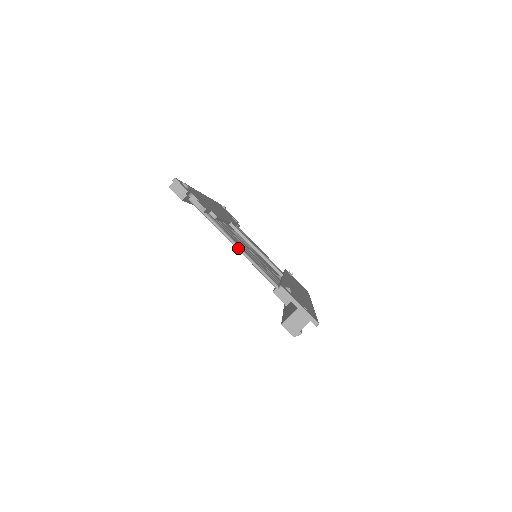
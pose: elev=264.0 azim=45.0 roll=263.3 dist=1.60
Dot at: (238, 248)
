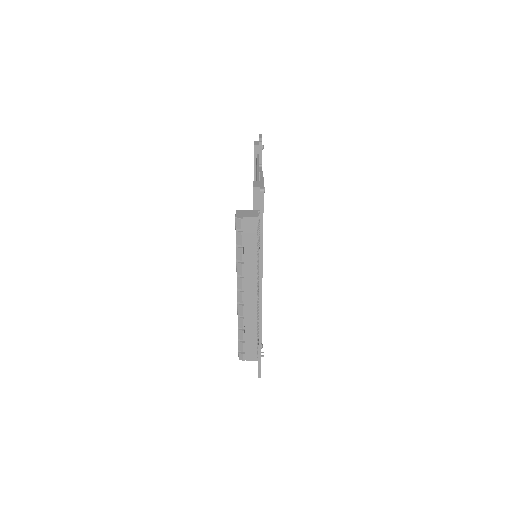
Dot at: (258, 174)
